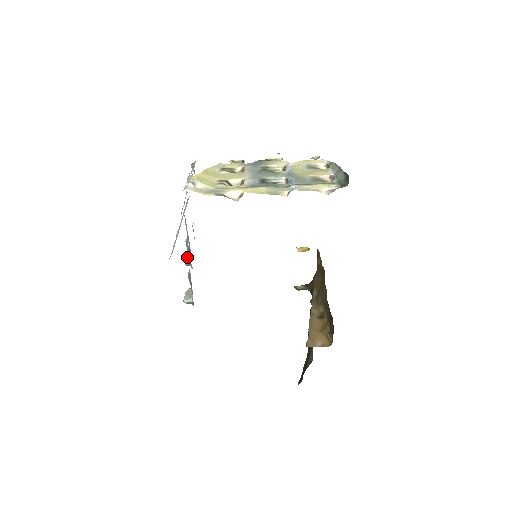
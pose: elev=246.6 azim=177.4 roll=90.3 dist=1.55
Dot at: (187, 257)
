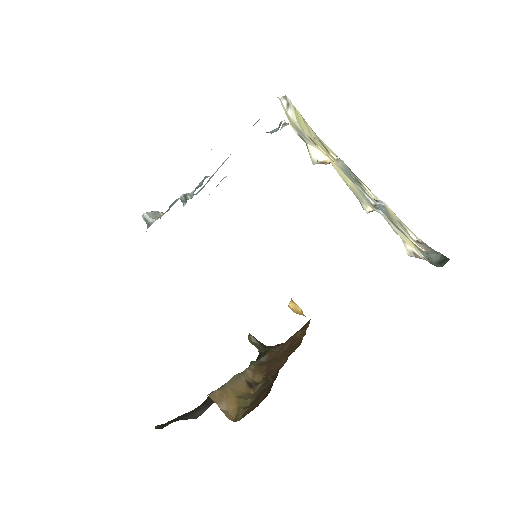
Dot at: occluded
